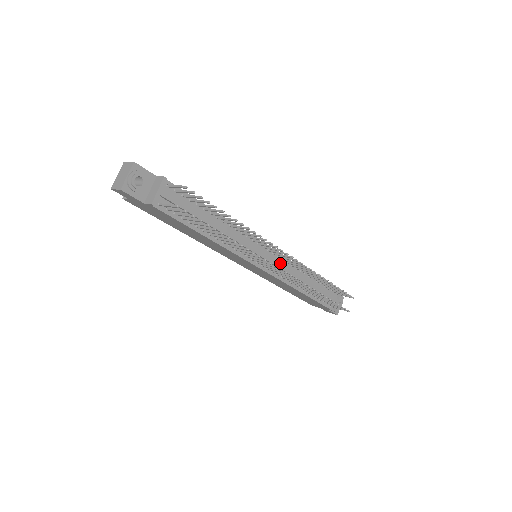
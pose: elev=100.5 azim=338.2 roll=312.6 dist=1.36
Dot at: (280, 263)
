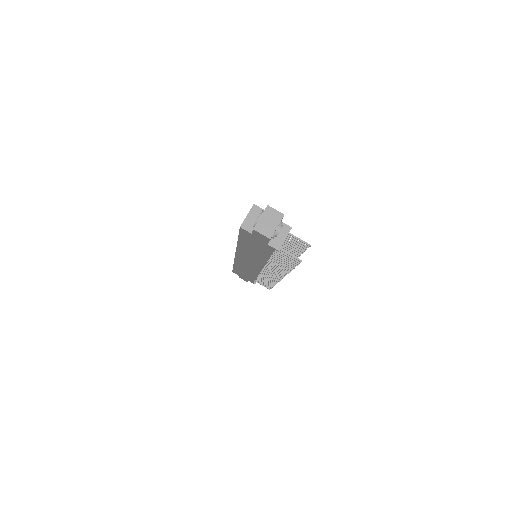
Dot at: occluded
